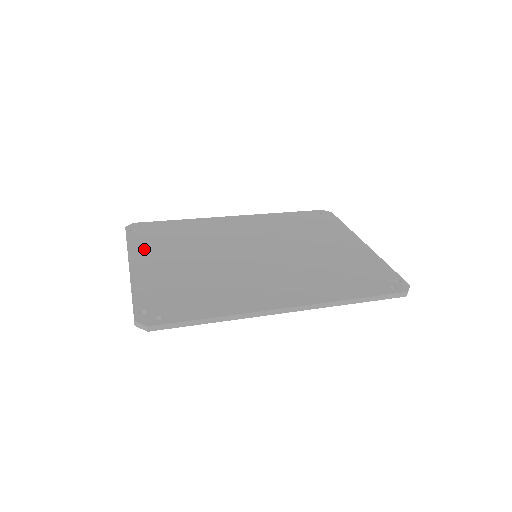
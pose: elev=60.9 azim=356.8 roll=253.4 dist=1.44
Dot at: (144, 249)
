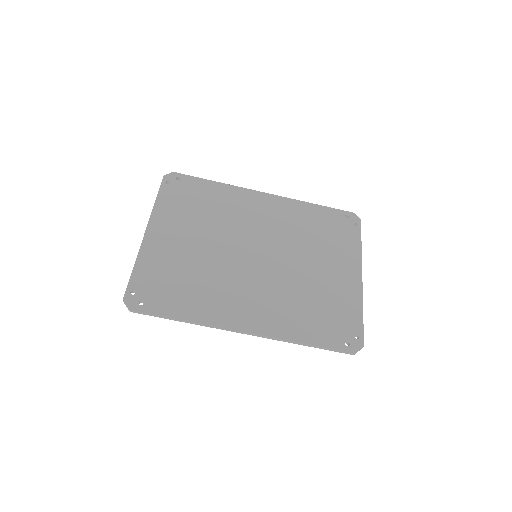
Dot at: (166, 213)
